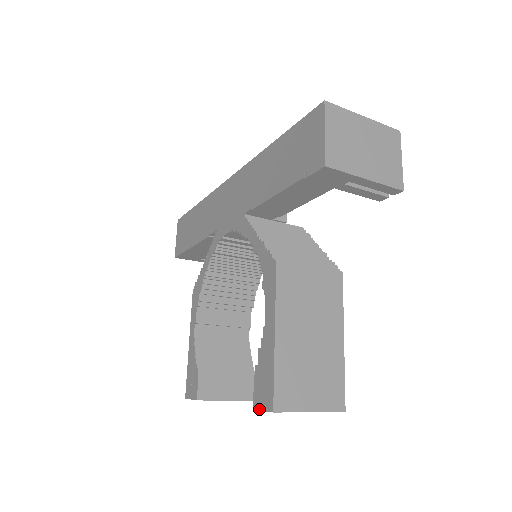
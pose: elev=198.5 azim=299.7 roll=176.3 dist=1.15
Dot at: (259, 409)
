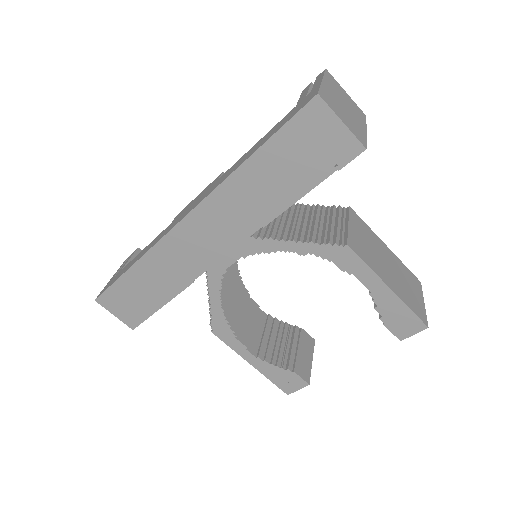
Dot at: occluded
